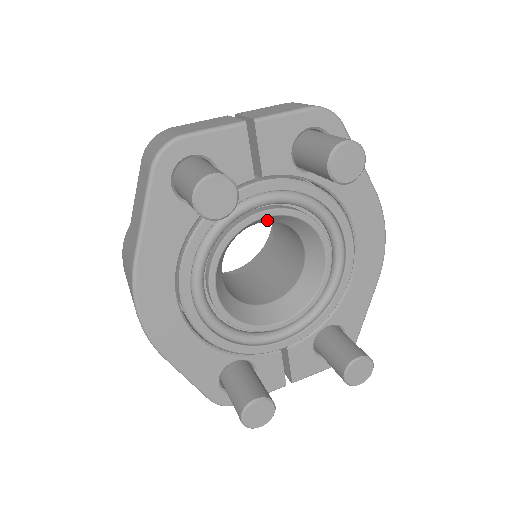
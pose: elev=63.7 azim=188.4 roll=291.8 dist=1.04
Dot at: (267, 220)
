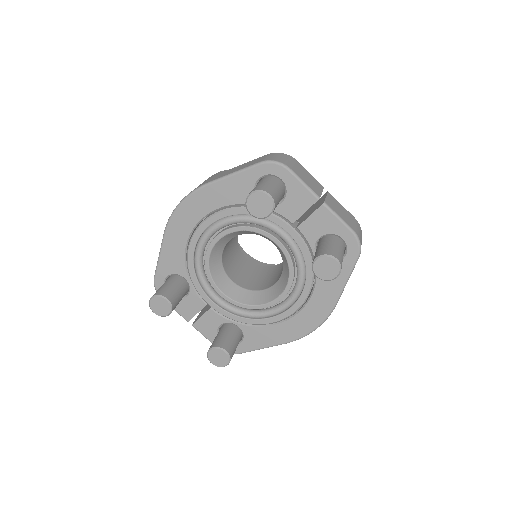
Dot at: (277, 247)
